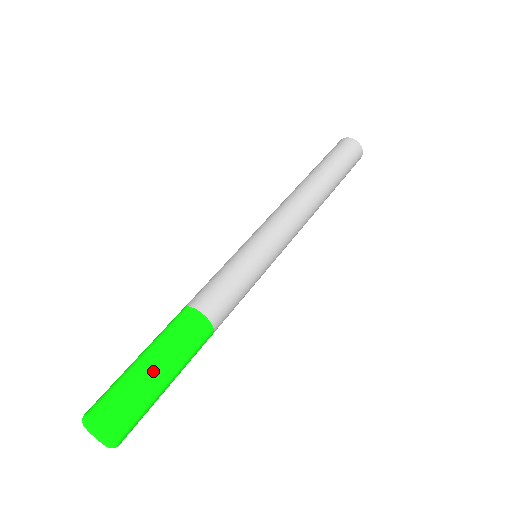
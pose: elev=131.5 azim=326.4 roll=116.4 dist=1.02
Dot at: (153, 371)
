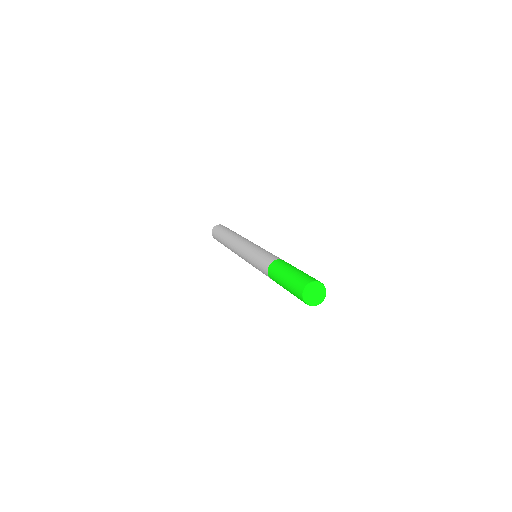
Dot at: occluded
